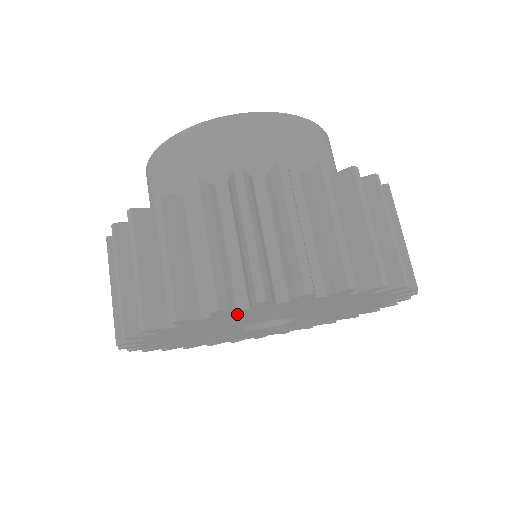
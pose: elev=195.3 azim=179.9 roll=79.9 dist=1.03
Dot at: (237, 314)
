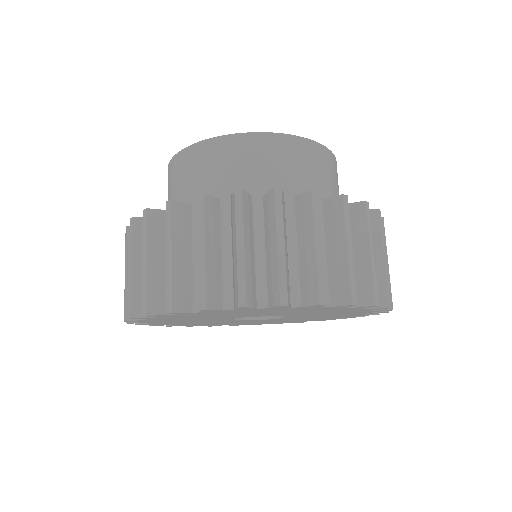
Dot at: (331, 309)
